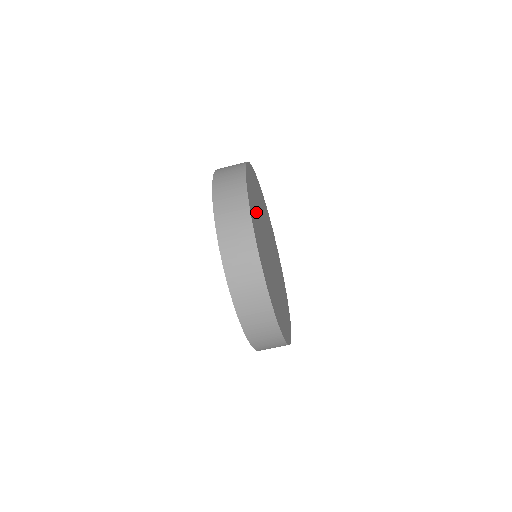
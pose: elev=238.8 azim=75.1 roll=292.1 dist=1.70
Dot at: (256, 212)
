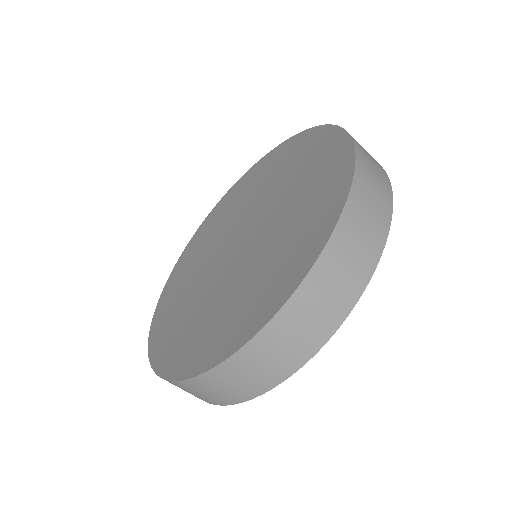
Dot at: occluded
